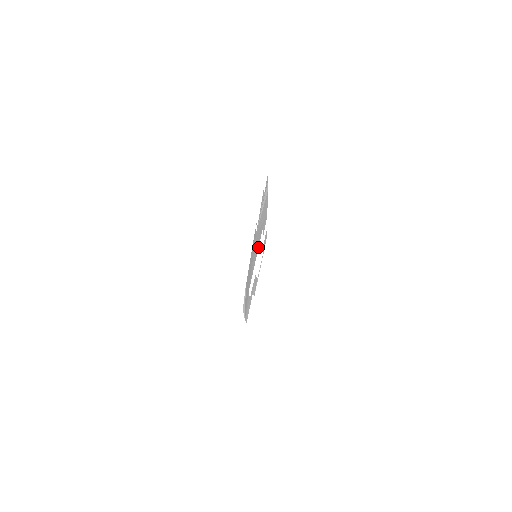
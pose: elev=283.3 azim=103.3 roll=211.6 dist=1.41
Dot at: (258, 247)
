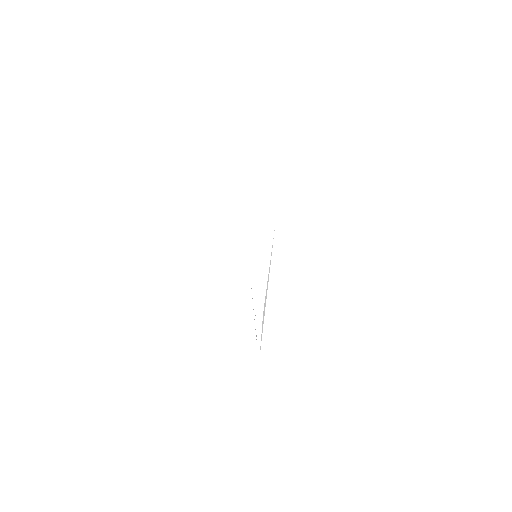
Dot at: occluded
